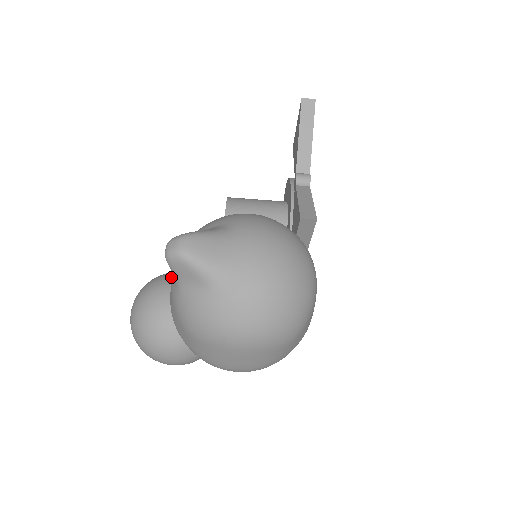
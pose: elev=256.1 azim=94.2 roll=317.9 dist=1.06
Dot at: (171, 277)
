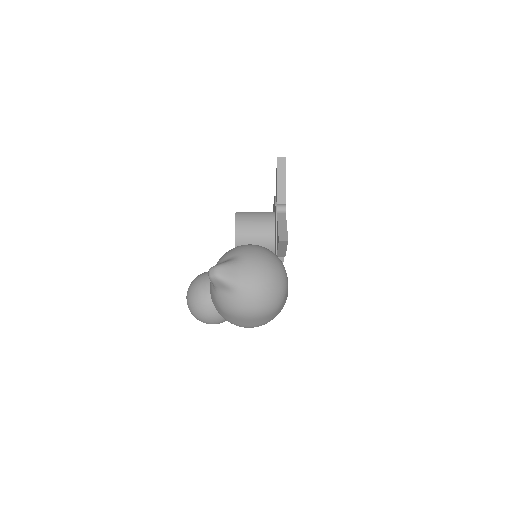
Dot at: (208, 276)
